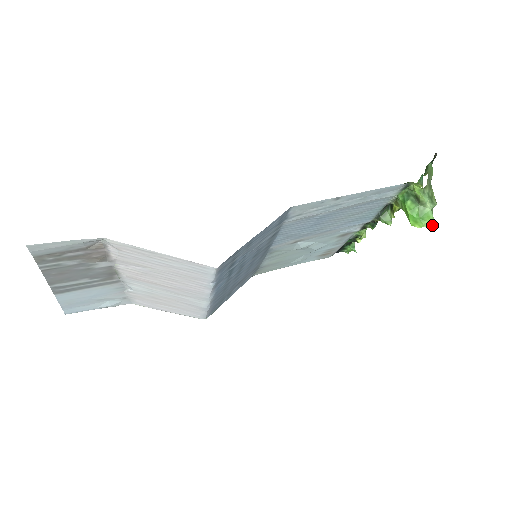
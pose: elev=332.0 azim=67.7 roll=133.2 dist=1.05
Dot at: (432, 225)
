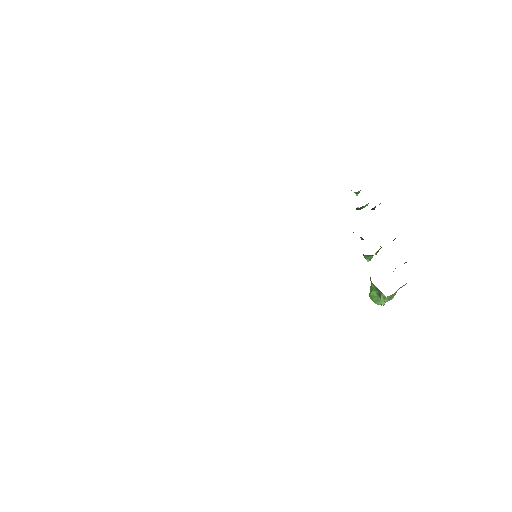
Dot at: (381, 305)
